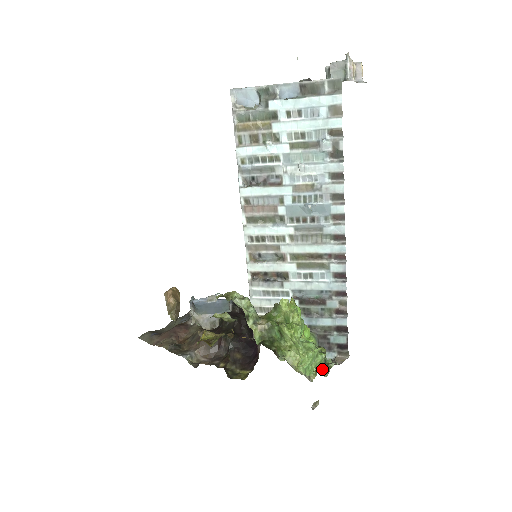
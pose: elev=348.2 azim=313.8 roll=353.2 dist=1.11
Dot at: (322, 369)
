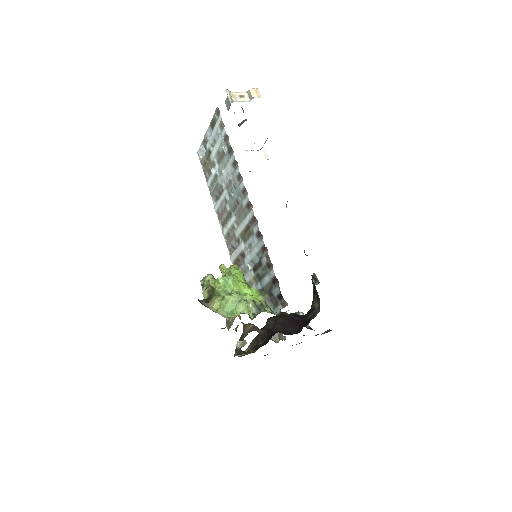
Dot at: (253, 315)
